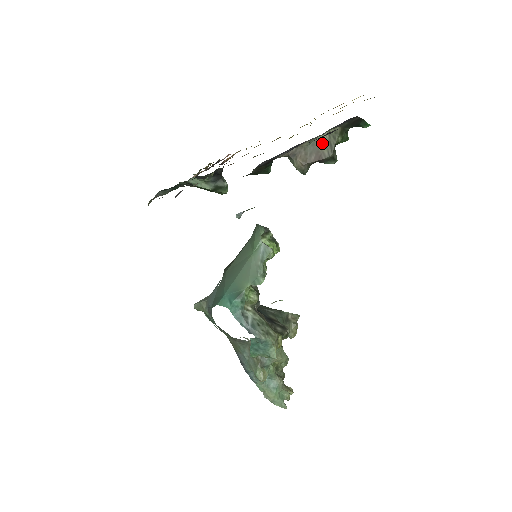
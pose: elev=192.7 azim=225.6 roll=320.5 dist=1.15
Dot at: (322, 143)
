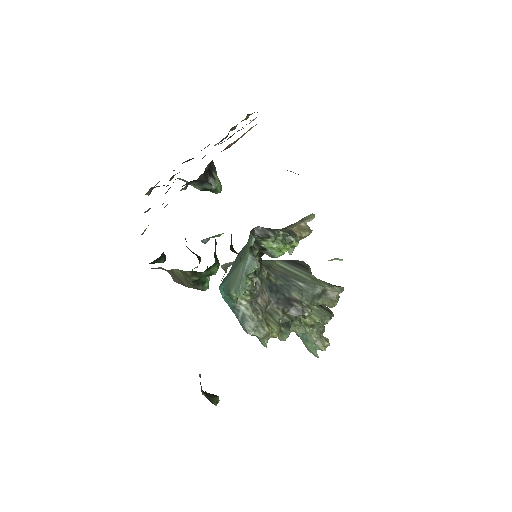
Dot at: (179, 275)
